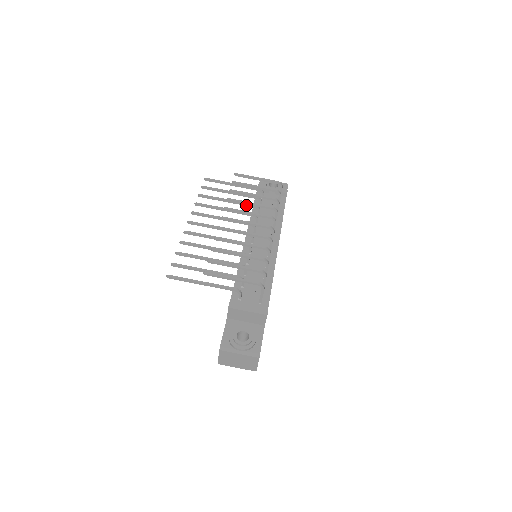
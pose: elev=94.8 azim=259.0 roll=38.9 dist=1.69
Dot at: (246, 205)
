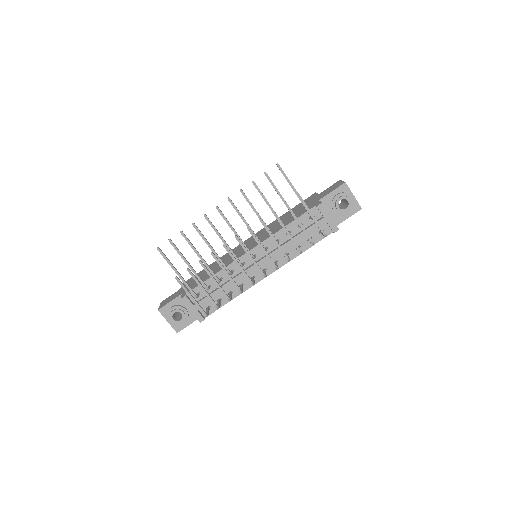
Dot at: occluded
